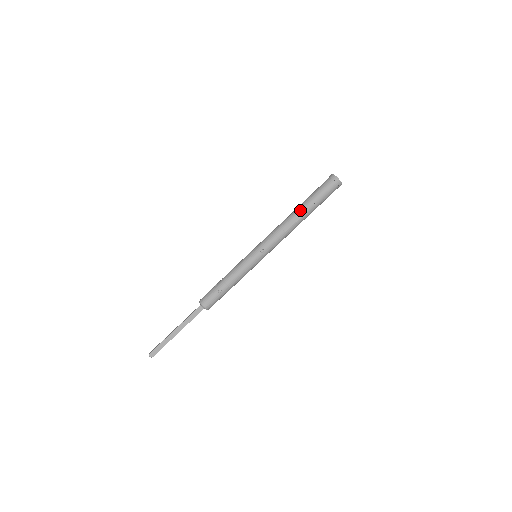
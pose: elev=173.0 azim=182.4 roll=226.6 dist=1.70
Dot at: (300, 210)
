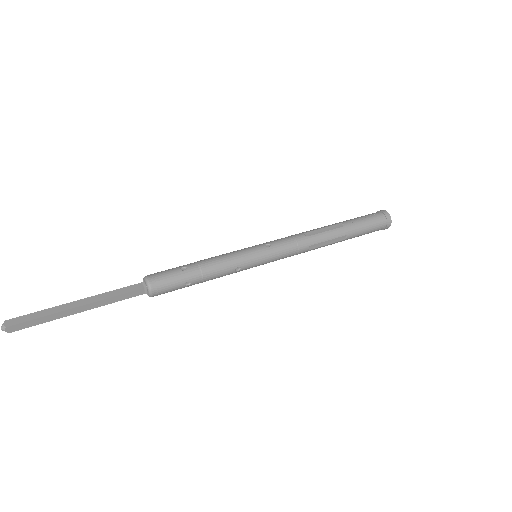
Dot at: (332, 224)
